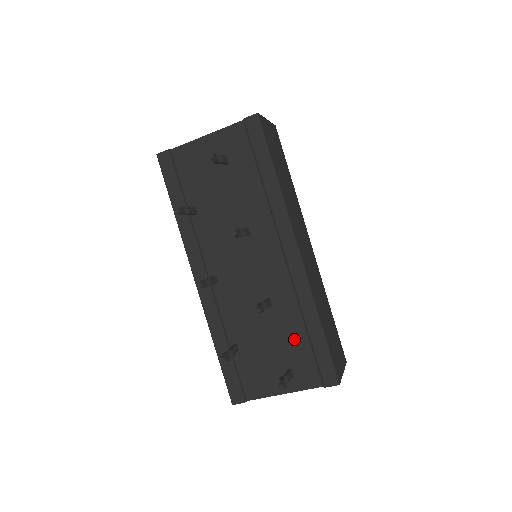
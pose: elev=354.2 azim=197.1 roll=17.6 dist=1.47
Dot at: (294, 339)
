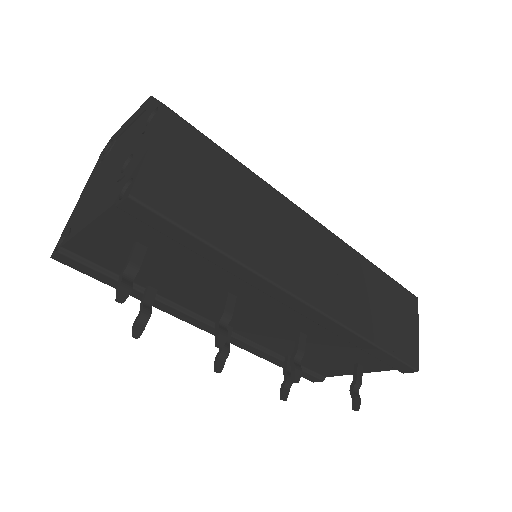
Dot at: (348, 350)
